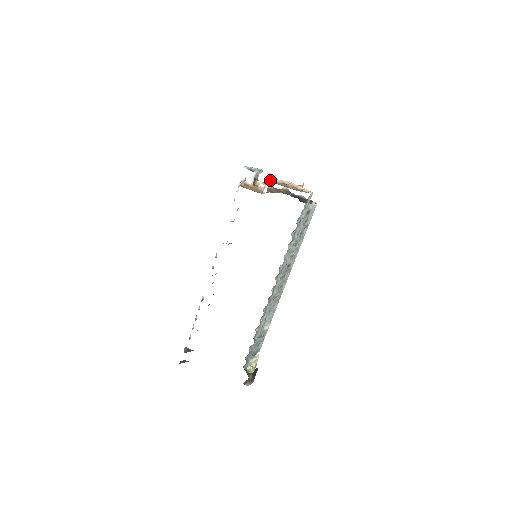
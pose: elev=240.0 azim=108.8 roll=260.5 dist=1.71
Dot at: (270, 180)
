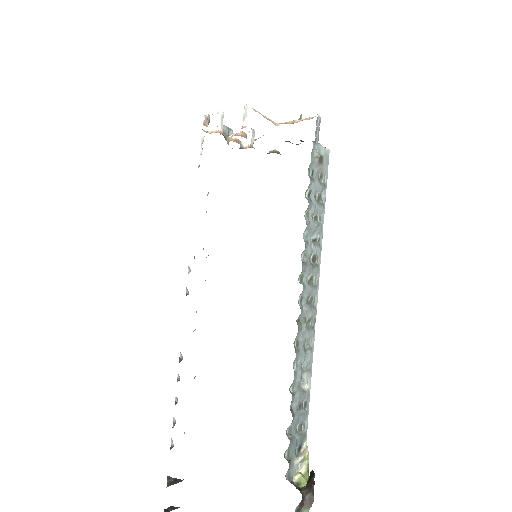
Dot at: (248, 140)
